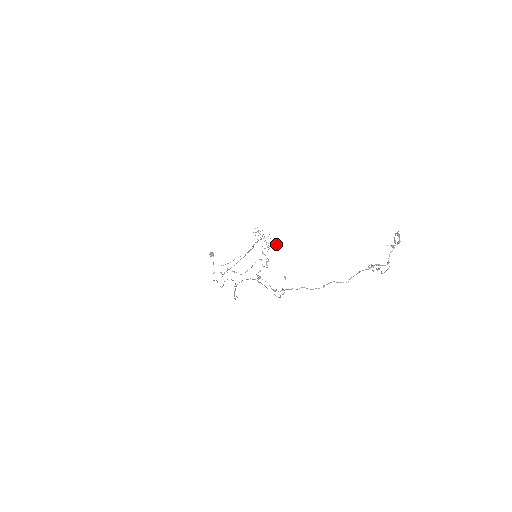
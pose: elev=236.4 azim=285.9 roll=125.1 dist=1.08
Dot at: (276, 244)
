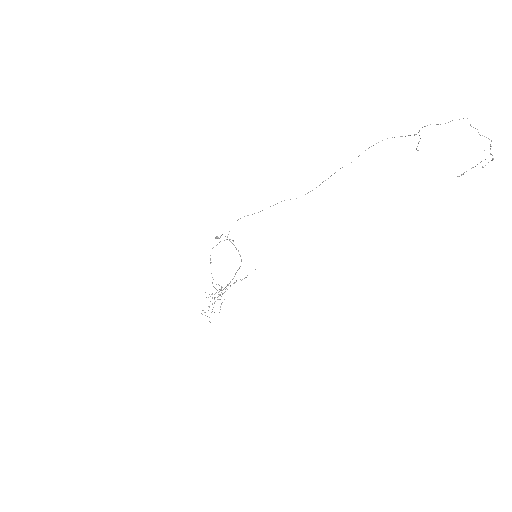
Dot at: occluded
